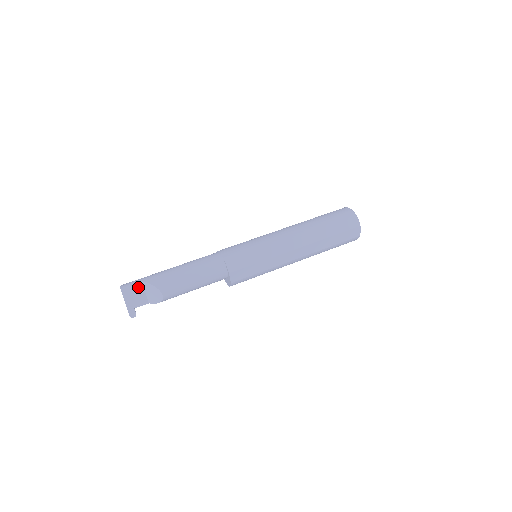
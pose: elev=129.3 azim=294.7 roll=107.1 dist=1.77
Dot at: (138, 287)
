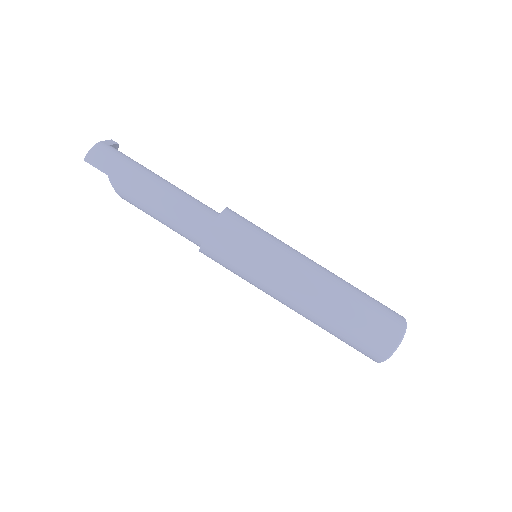
Dot at: occluded
